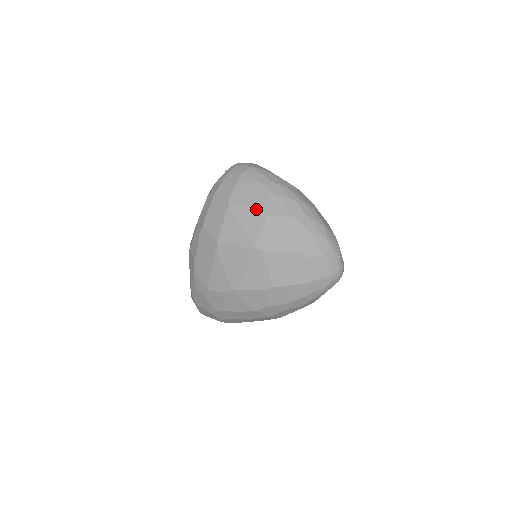
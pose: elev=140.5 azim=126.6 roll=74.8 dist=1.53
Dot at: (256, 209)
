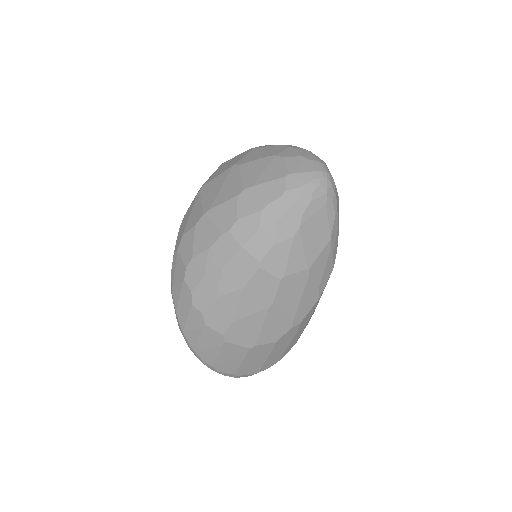
Dot at: (244, 152)
